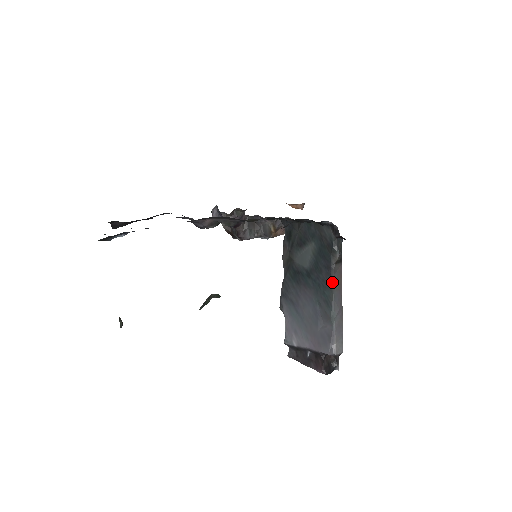
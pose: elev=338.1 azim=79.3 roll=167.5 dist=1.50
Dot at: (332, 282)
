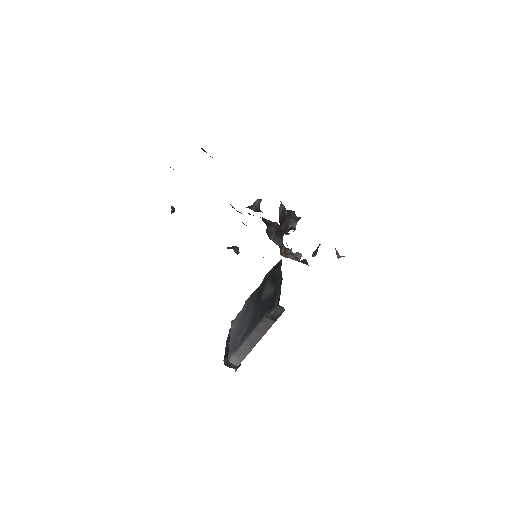
Dot at: (257, 324)
